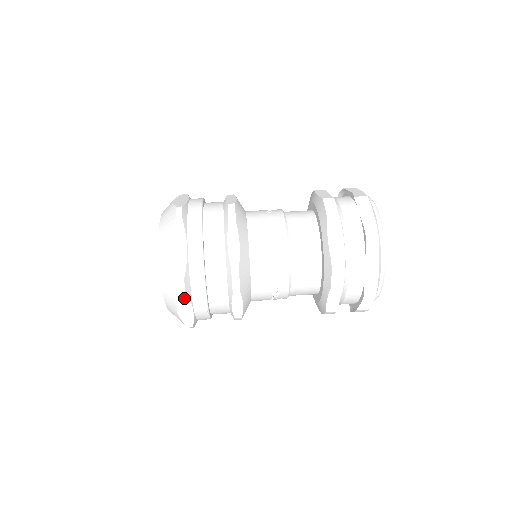
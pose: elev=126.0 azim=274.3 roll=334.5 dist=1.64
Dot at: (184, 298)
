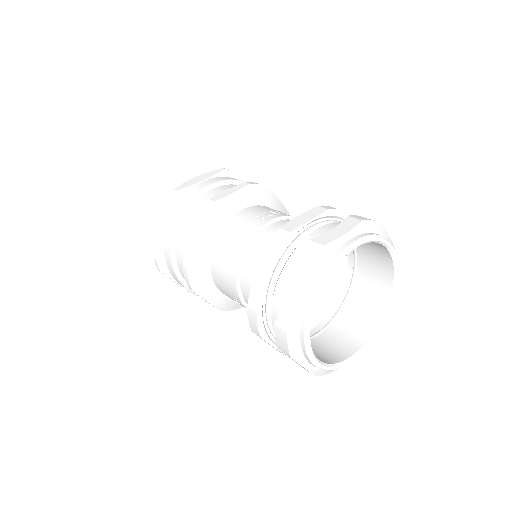
Dot at: (164, 273)
